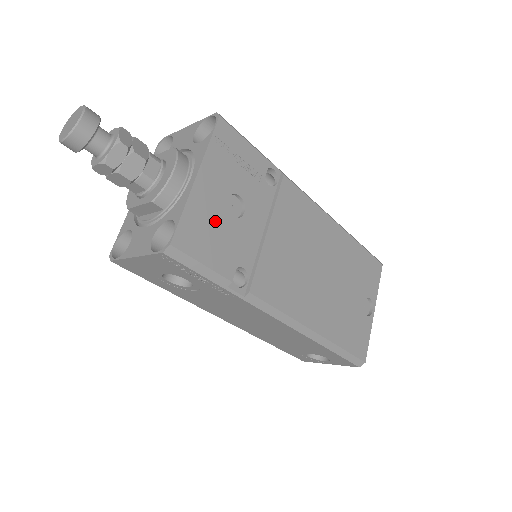
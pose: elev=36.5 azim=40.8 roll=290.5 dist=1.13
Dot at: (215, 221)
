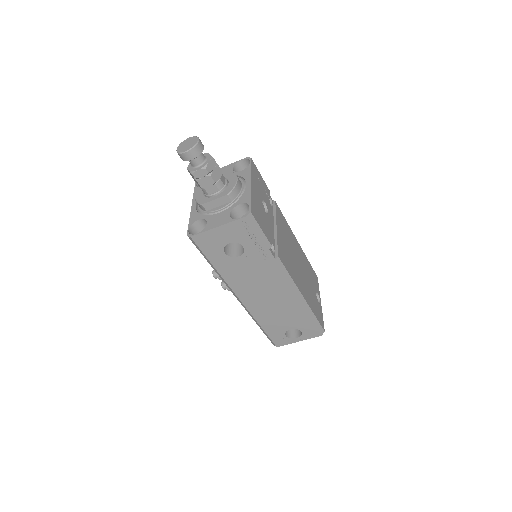
Dot at: (260, 210)
